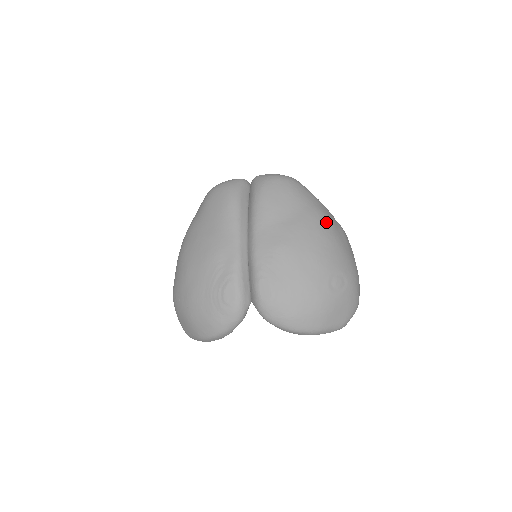
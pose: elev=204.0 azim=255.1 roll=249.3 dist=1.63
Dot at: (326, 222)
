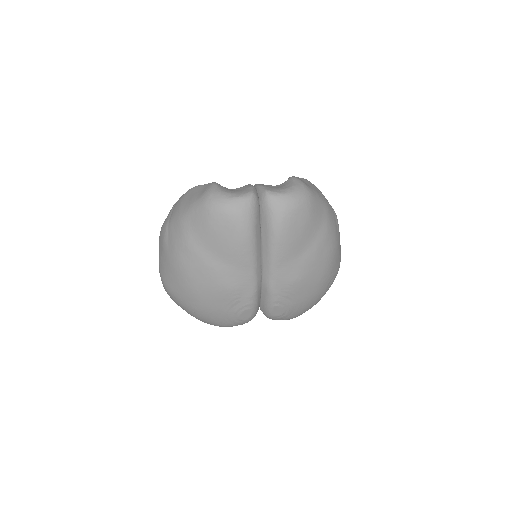
Dot at: (333, 236)
